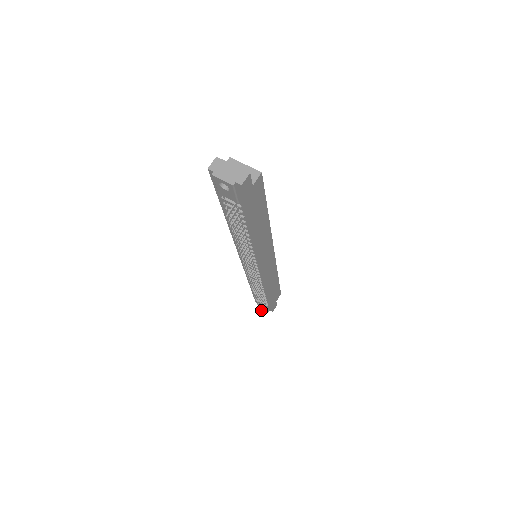
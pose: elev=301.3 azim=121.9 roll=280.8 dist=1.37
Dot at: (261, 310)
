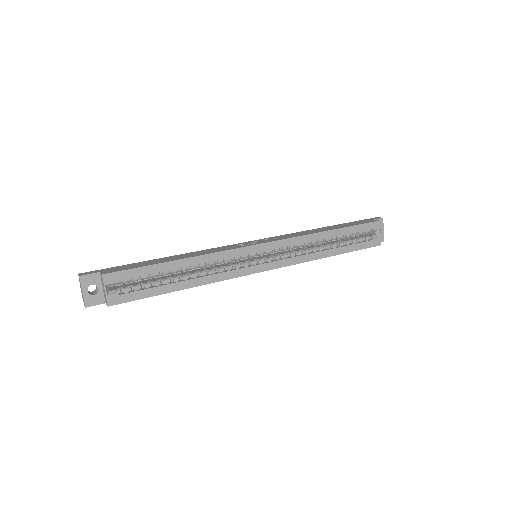
Dot at: occluded
